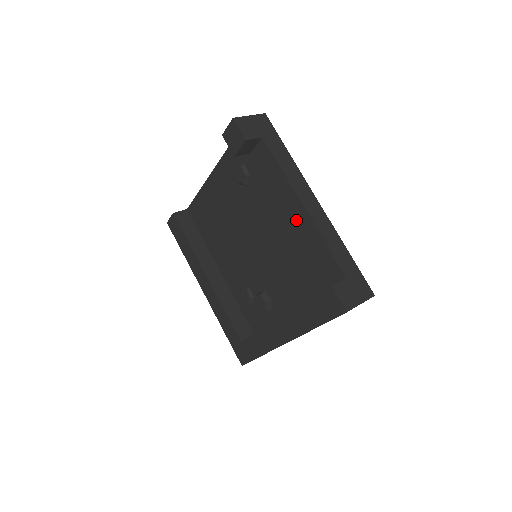
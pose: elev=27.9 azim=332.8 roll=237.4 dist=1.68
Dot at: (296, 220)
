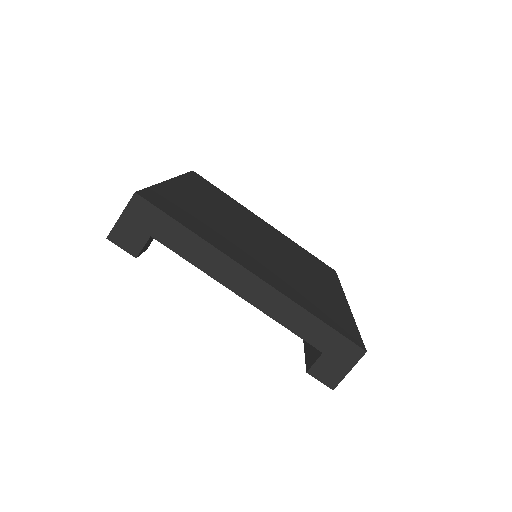
Dot at: occluded
